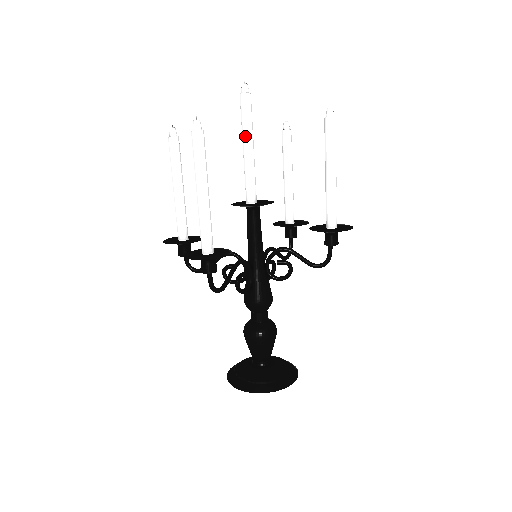
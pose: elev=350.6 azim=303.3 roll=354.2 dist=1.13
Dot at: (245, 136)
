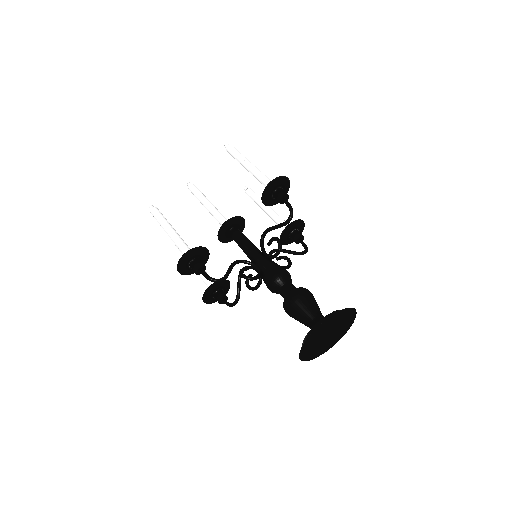
Dot at: (202, 203)
